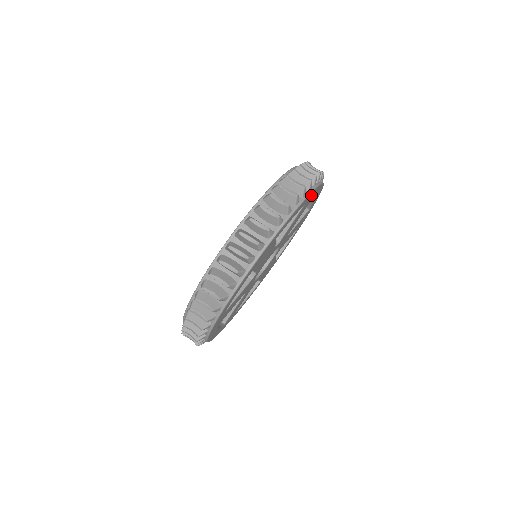
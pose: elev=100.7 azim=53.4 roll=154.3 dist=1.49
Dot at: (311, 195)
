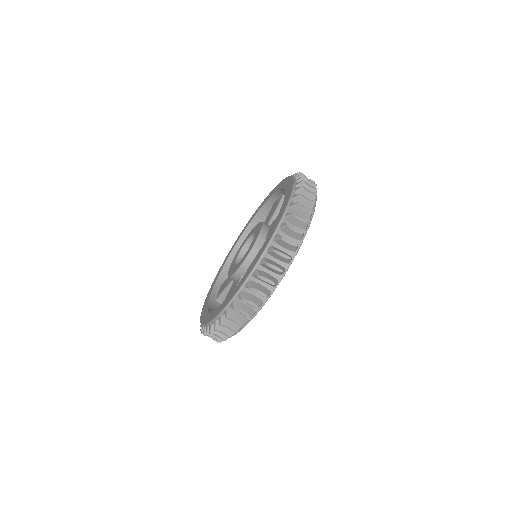
Dot at: occluded
